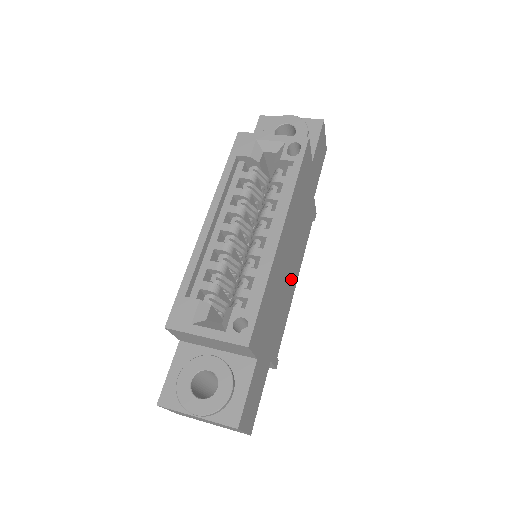
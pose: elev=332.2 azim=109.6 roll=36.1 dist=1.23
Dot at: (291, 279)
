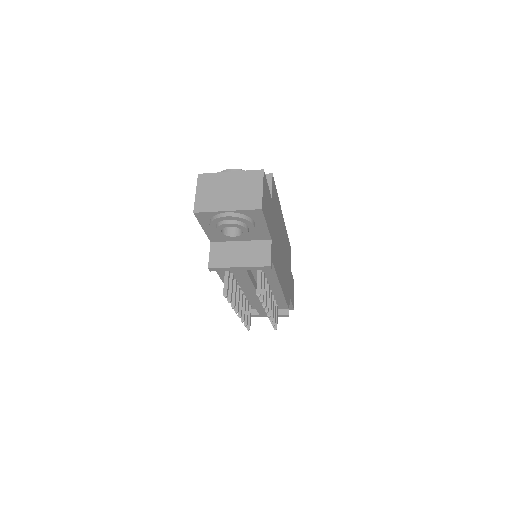
Dot at: (281, 266)
